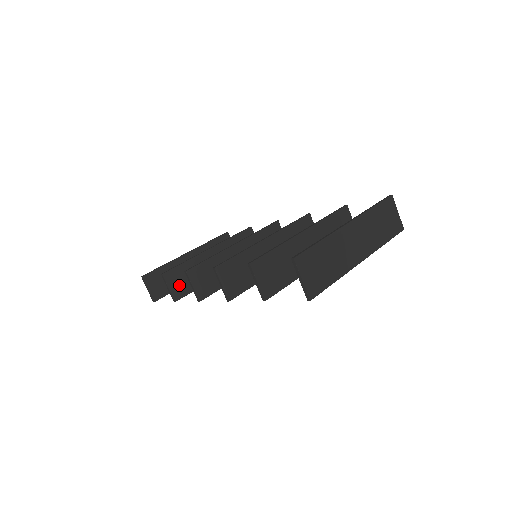
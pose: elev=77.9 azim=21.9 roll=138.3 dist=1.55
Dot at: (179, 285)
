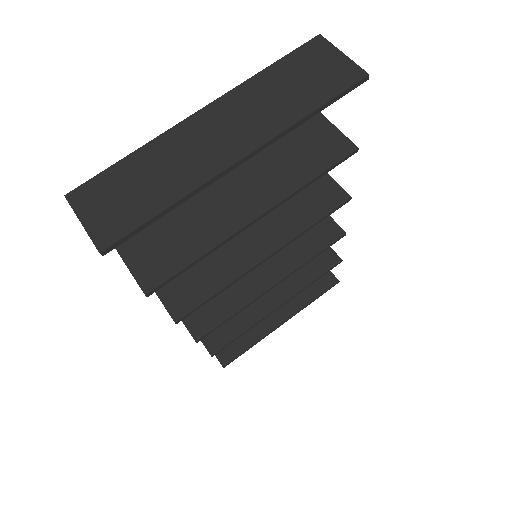
Dot at: (215, 333)
